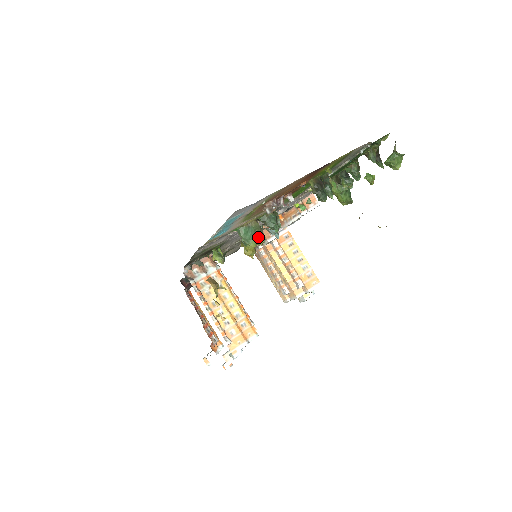
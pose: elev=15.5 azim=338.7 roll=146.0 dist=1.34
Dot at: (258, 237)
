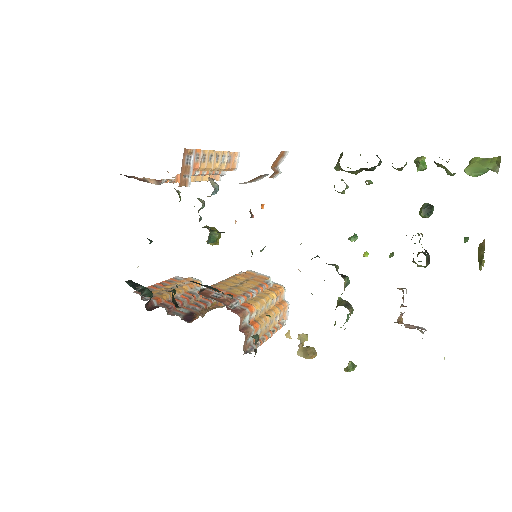
Dot at: occluded
